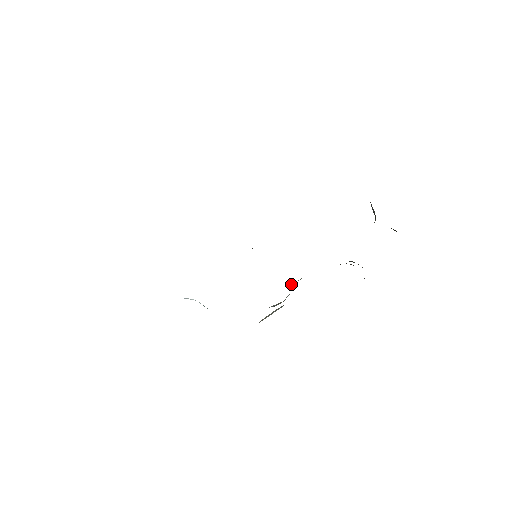
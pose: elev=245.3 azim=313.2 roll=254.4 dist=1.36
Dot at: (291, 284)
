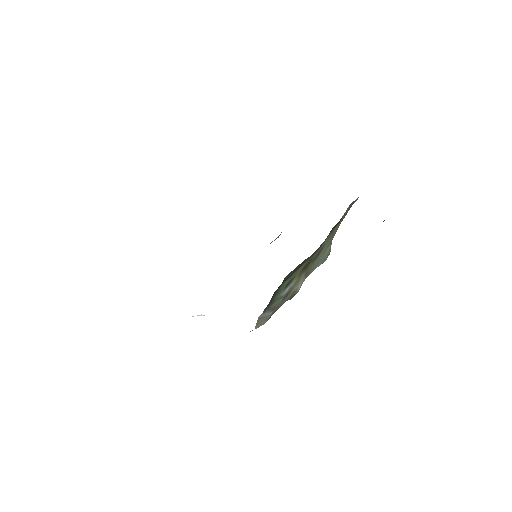
Dot at: (318, 265)
